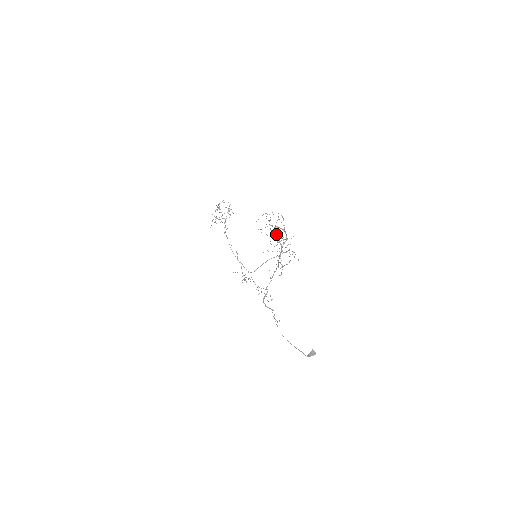
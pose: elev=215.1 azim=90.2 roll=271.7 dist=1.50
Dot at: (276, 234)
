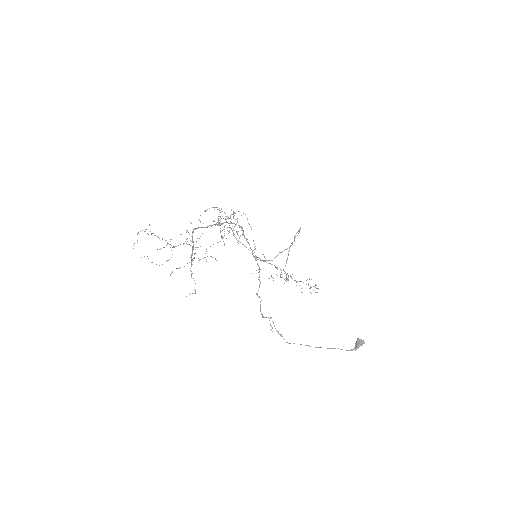
Dot at: occluded
